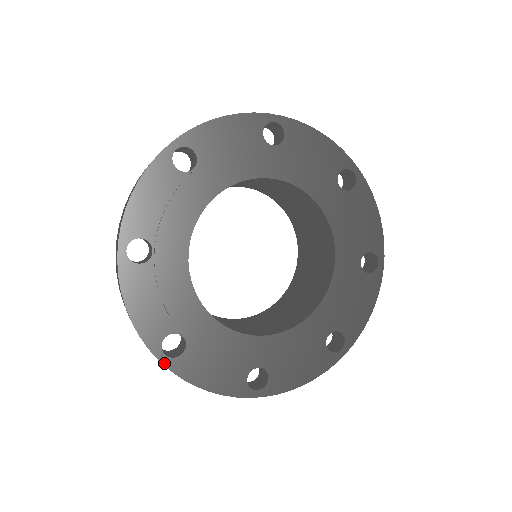
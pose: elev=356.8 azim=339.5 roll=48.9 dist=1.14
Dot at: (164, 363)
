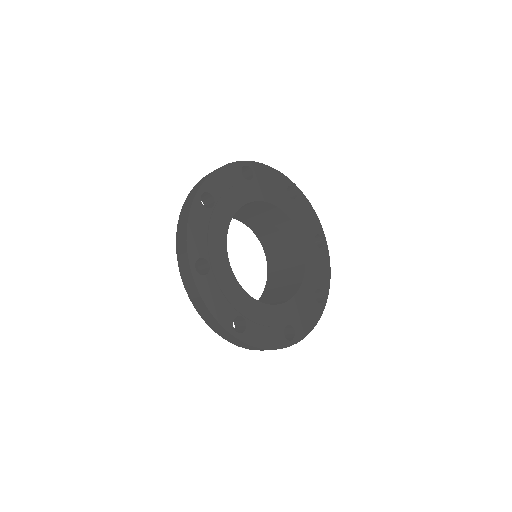
Dot at: (238, 338)
